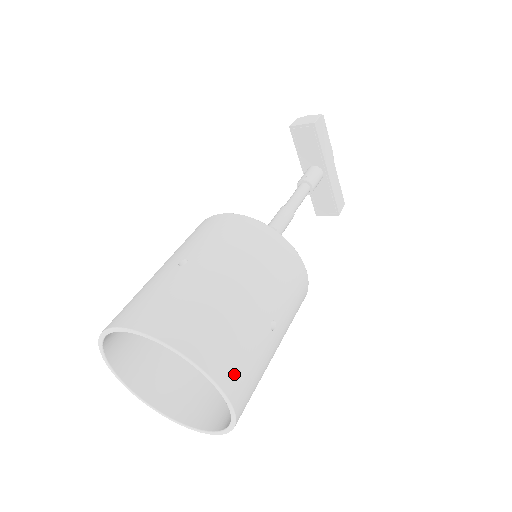
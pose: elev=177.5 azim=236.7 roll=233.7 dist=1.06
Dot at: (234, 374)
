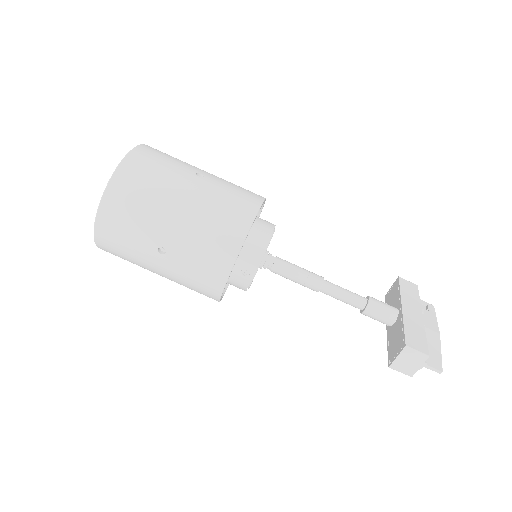
Dot at: (153, 151)
